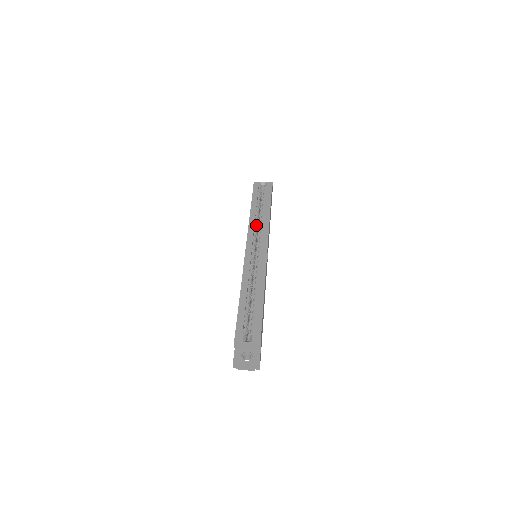
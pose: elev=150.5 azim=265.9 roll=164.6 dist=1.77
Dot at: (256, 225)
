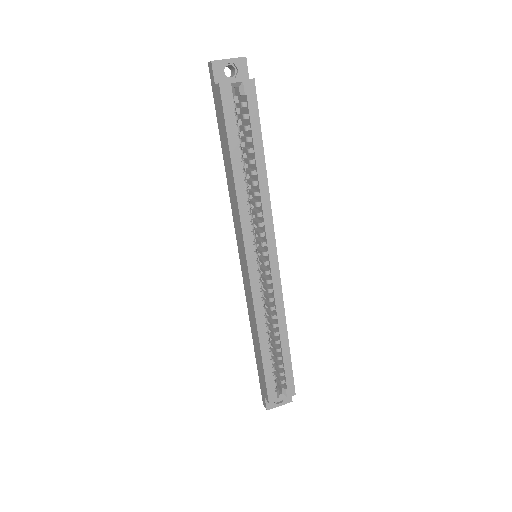
Dot at: occluded
